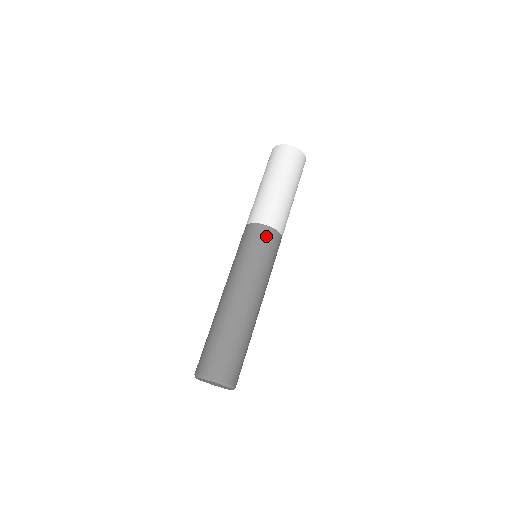
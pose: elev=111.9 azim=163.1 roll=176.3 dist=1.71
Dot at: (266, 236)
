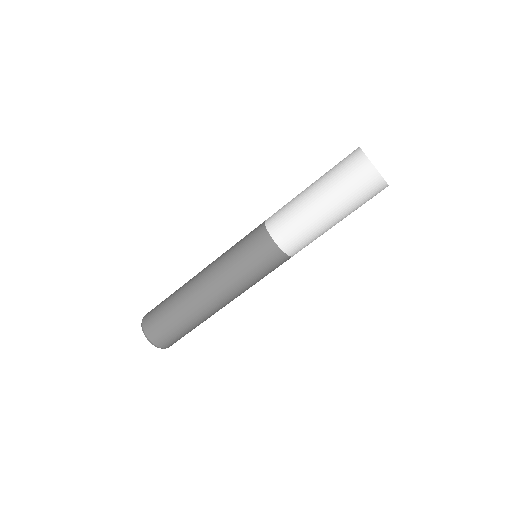
Dot at: (276, 261)
